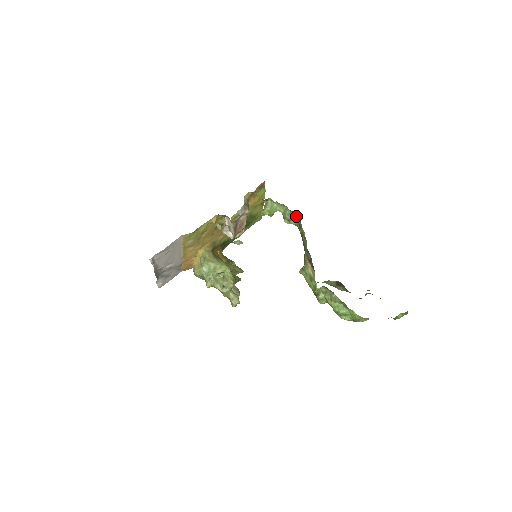
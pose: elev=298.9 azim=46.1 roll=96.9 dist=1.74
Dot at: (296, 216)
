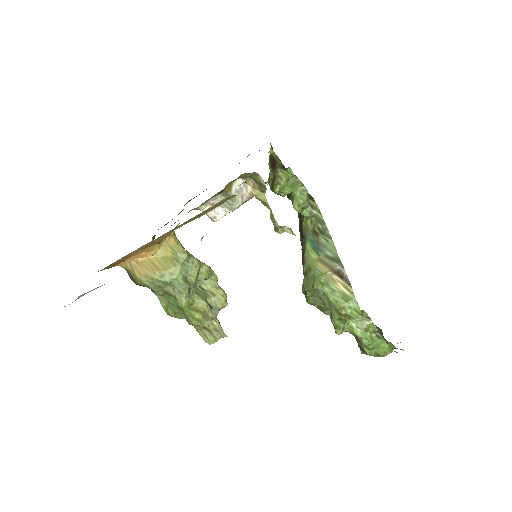
Dot at: (311, 204)
